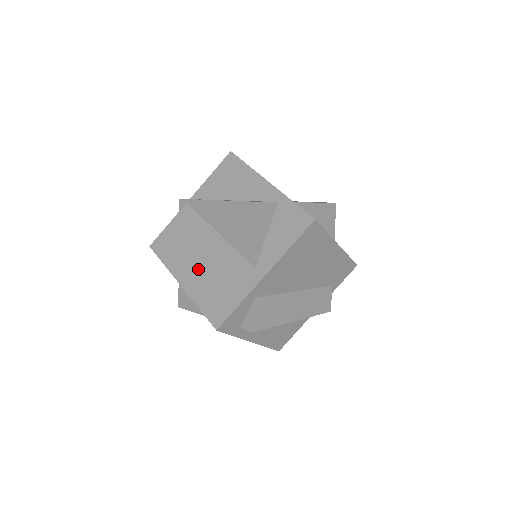
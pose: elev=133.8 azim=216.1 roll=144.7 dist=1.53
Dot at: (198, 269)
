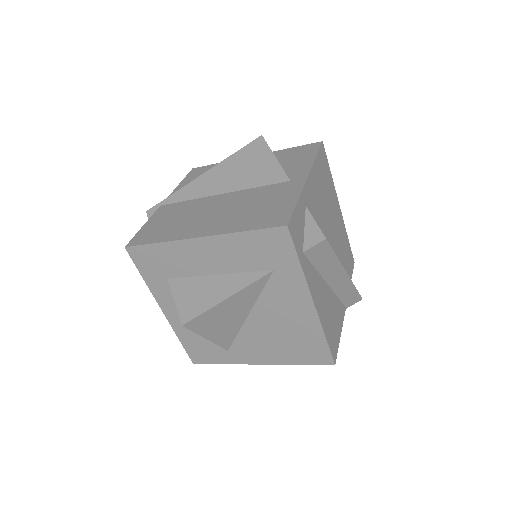
Dot at: (216, 218)
